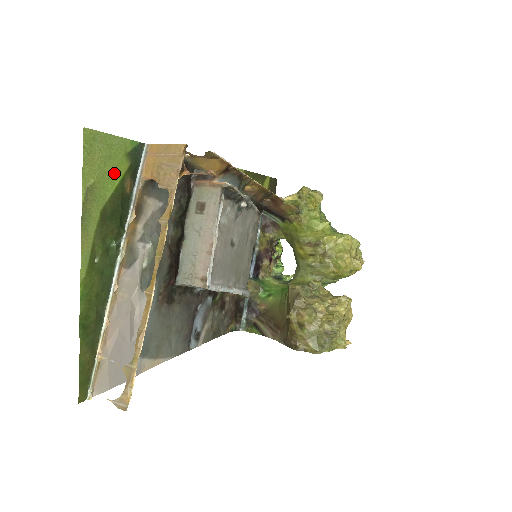
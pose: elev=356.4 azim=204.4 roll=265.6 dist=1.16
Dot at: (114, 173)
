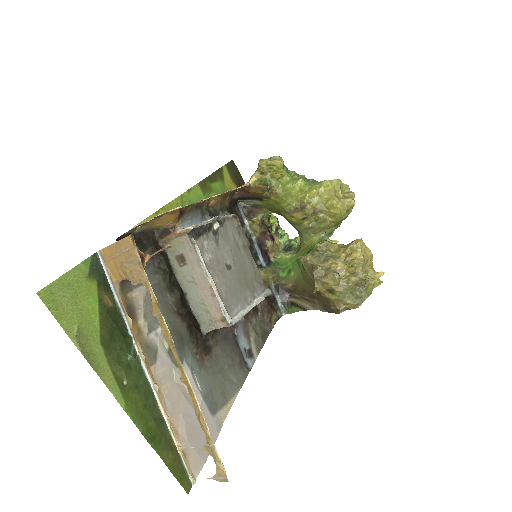
Dot at: (89, 302)
